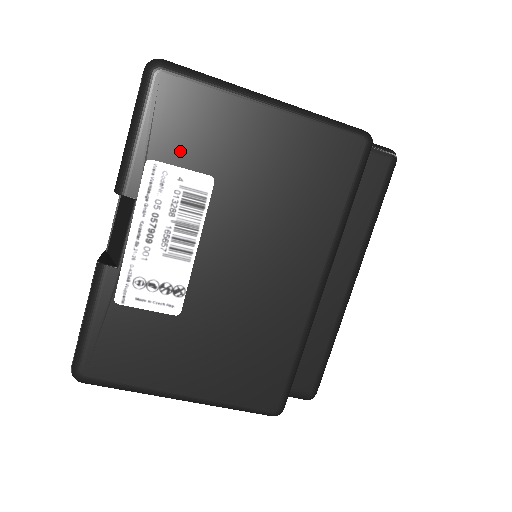
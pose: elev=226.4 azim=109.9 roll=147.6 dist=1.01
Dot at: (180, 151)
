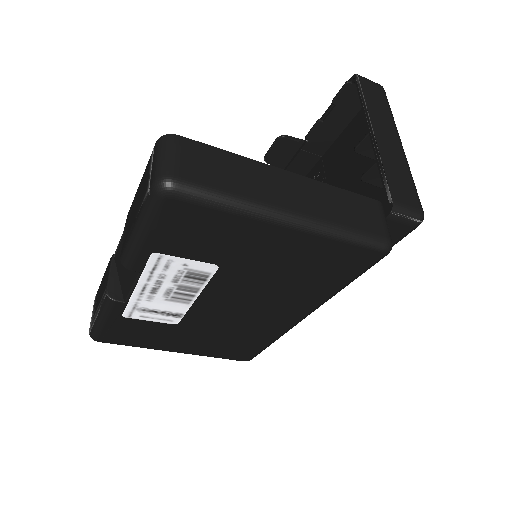
Dot at: (187, 249)
